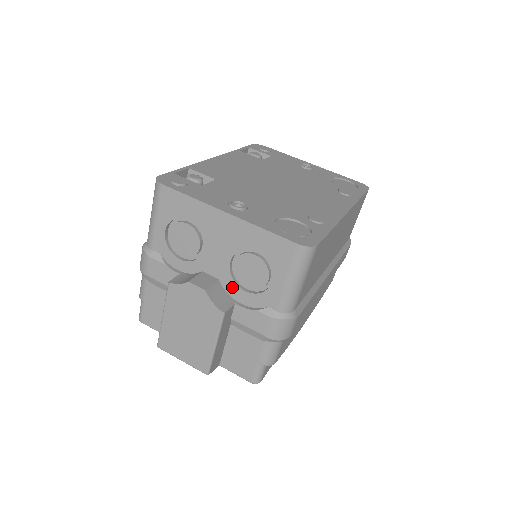
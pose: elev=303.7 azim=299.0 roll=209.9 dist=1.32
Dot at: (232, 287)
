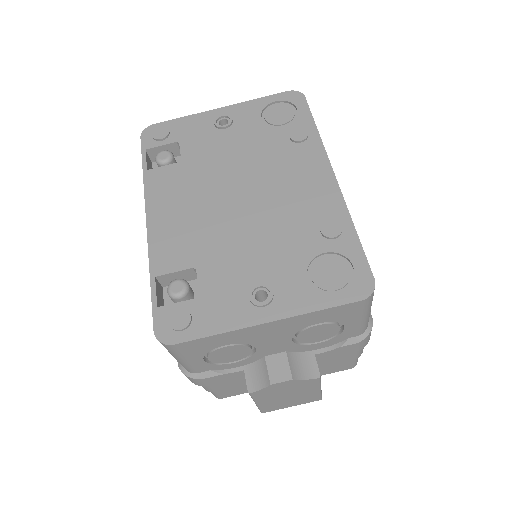
Dot at: (303, 348)
